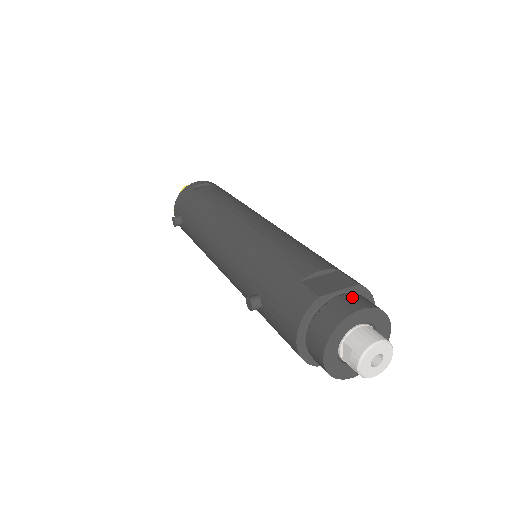
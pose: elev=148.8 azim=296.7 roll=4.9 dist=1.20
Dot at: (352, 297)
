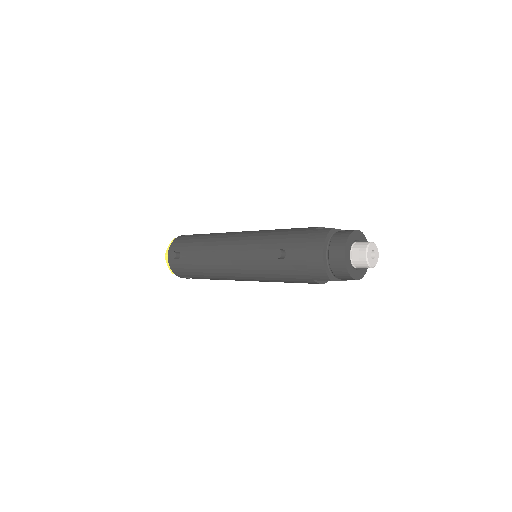
Dot at: occluded
